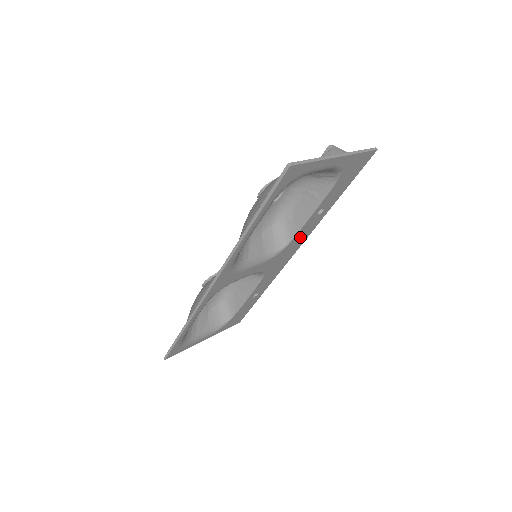
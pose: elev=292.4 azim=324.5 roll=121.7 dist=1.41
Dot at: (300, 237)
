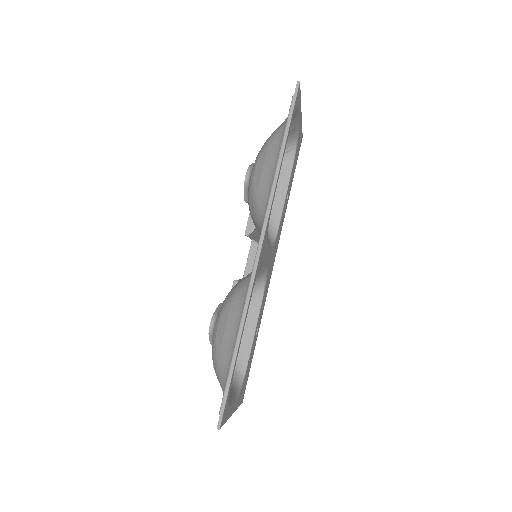
Dot at: (279, 232)
